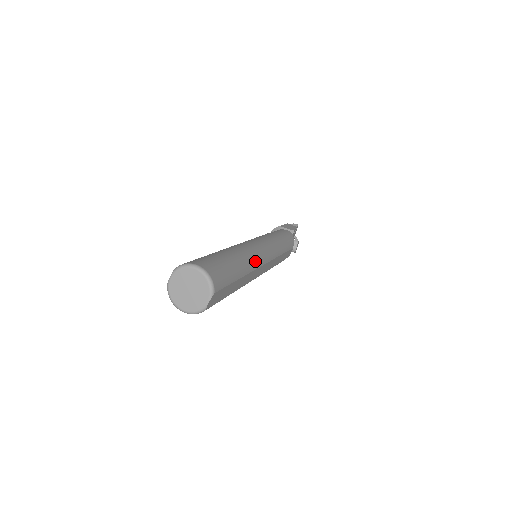
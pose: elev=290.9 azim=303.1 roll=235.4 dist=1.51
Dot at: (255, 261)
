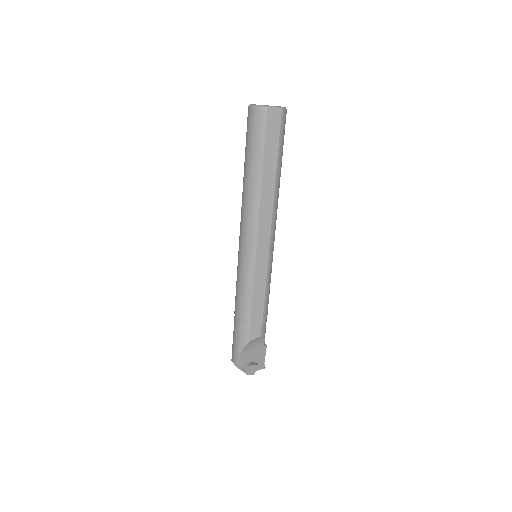
Dot at: (276, 207)
